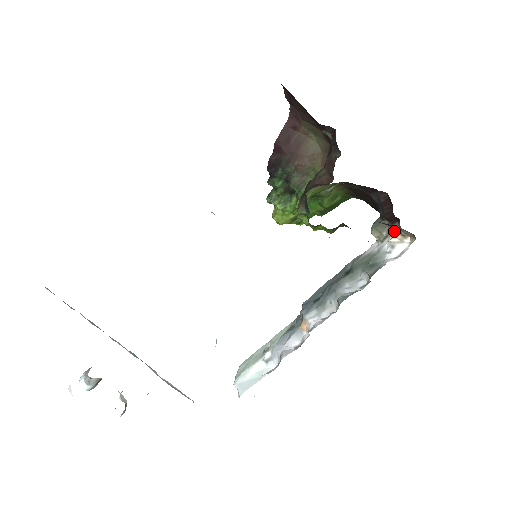
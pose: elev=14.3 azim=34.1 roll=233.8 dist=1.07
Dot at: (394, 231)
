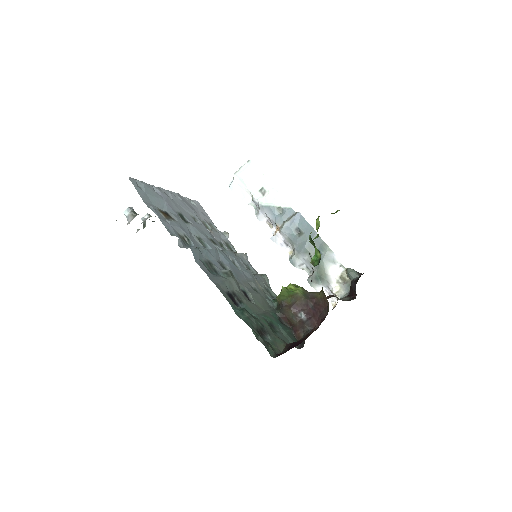
Dot at: (344, 290)
